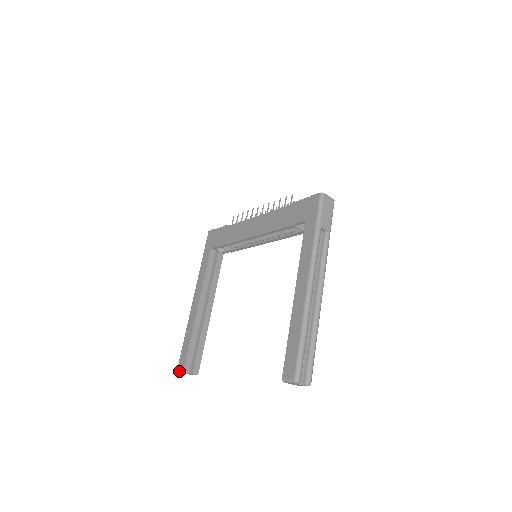
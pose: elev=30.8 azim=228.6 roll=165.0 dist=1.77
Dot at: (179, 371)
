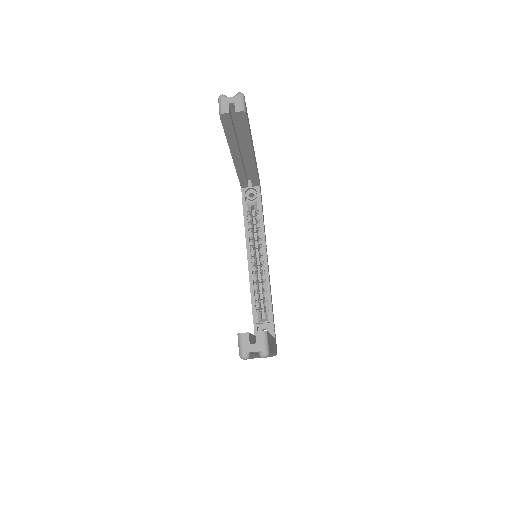
Dot at: (240, 351)
